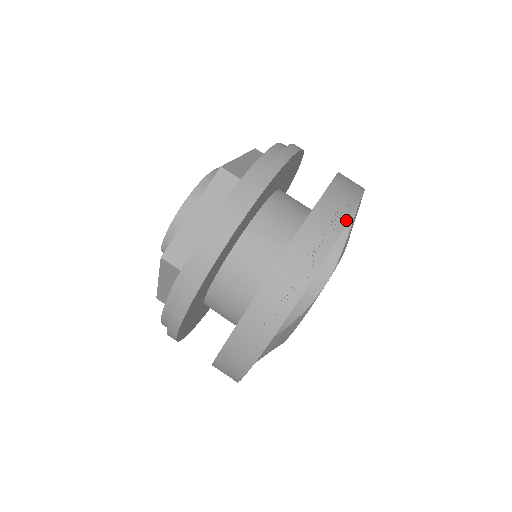
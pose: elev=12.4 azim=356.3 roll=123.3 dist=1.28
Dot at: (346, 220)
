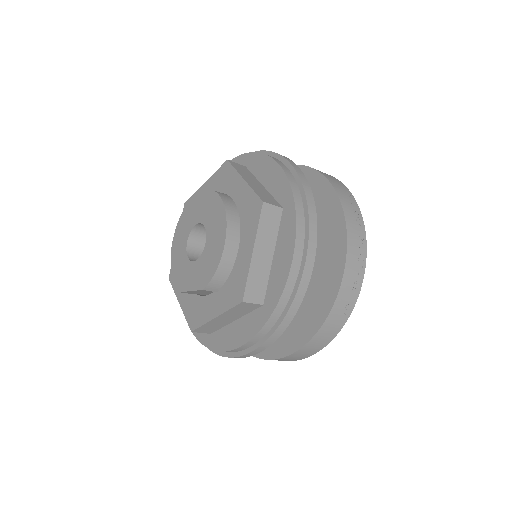
Dot at: (360, 214)
